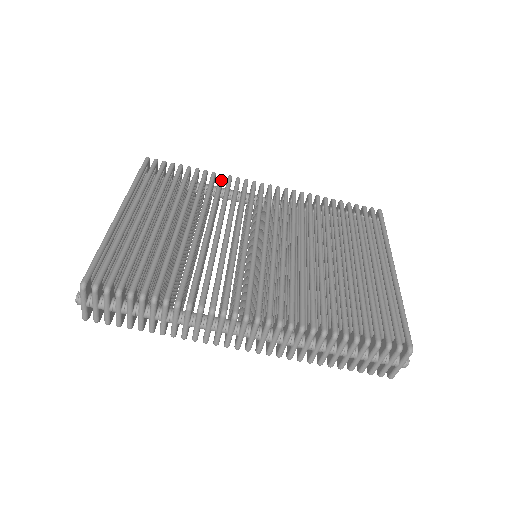
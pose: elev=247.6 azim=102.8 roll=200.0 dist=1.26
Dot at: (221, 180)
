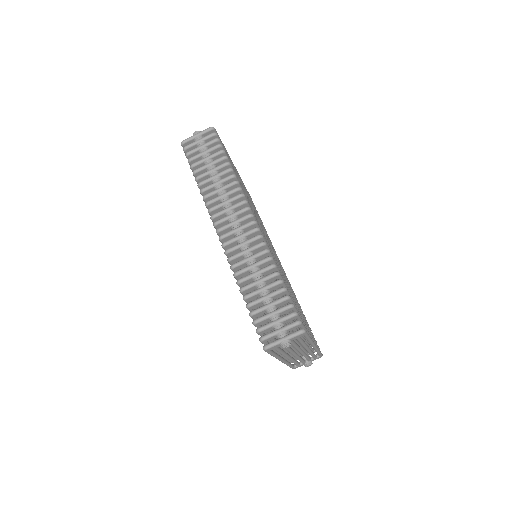
Dot at: occluded
